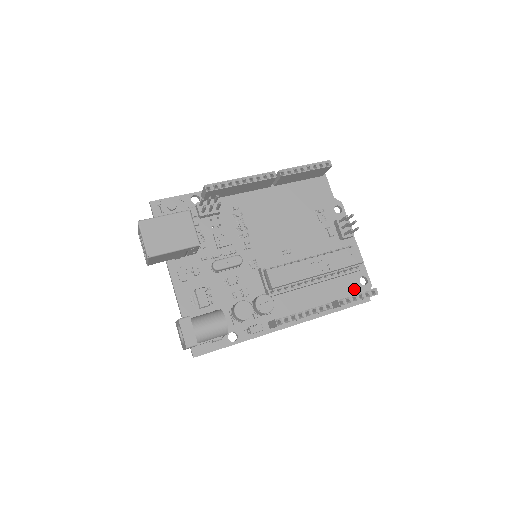
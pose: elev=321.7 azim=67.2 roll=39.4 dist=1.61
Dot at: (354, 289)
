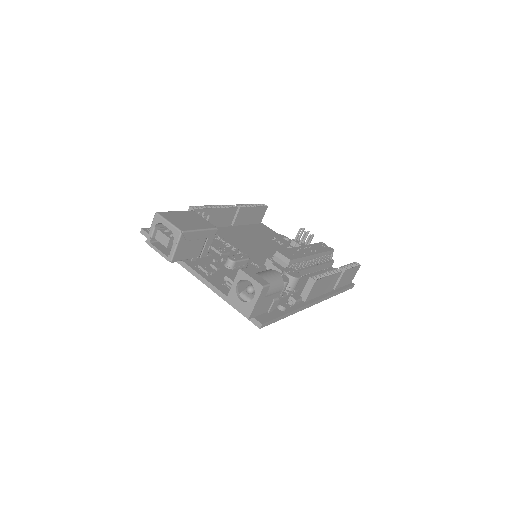
Dot at: occluded
